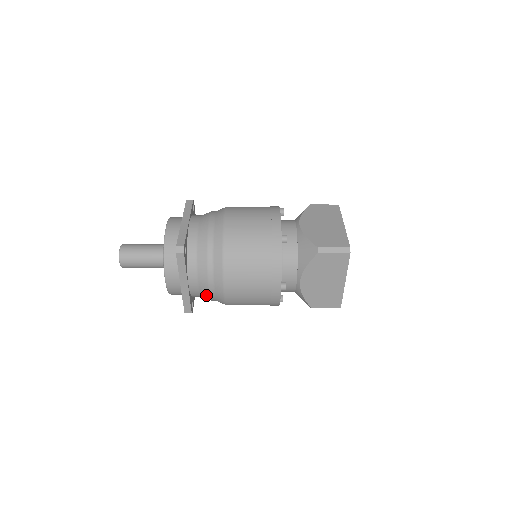
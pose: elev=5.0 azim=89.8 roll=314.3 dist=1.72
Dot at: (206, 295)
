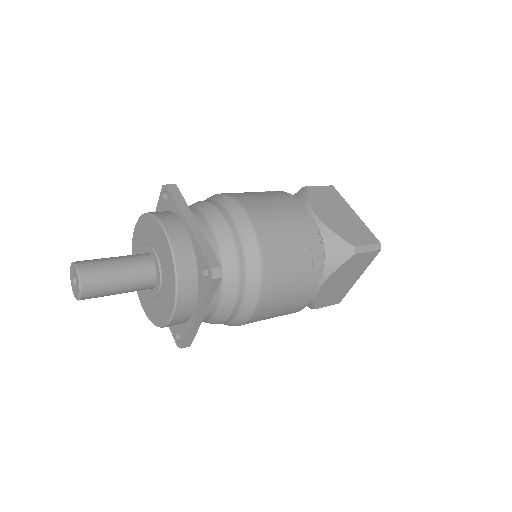
Dot at: (218, 321)
